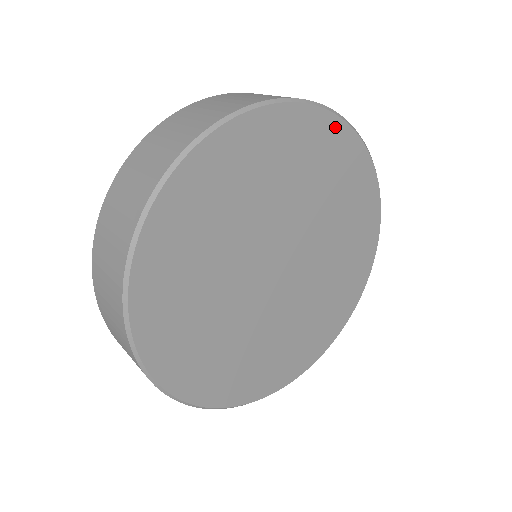
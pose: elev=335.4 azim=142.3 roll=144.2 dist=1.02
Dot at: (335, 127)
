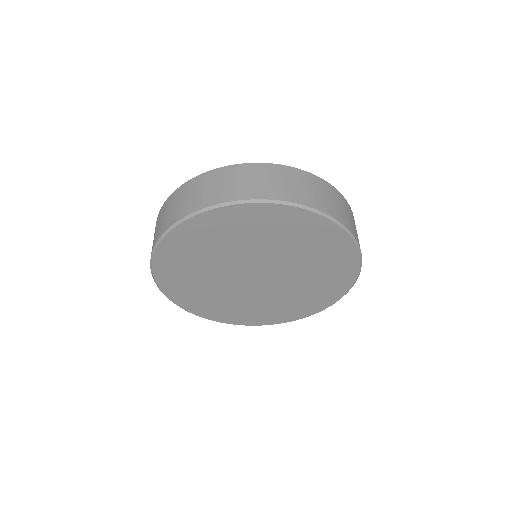
Dot at: (353, 262)
